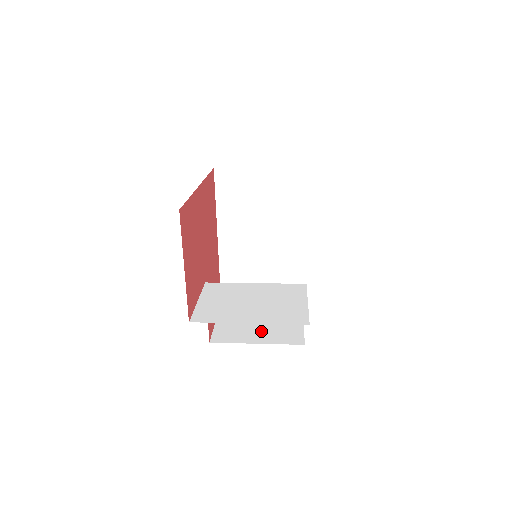
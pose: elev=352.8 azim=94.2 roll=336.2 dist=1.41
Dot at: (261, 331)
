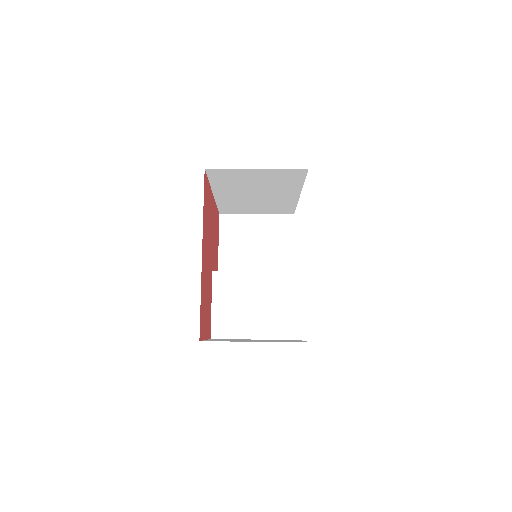
Dot at: (259, 260)
